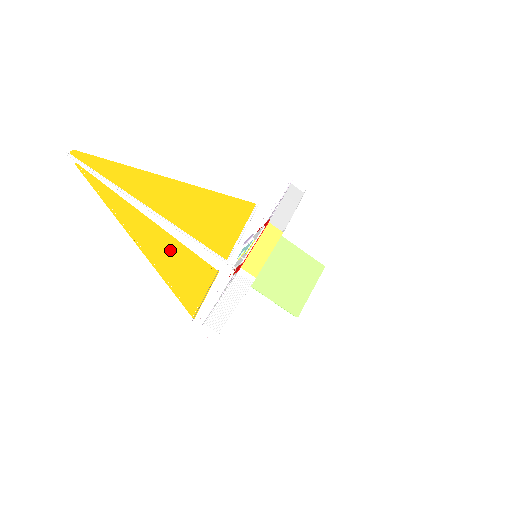
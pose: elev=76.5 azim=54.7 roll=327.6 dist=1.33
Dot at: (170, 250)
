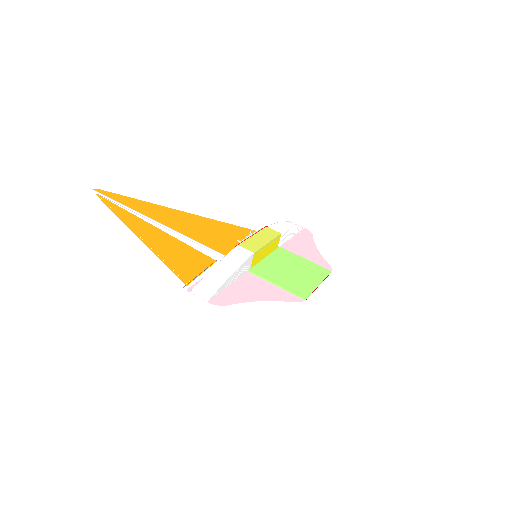
Dot at: (169, 243)
